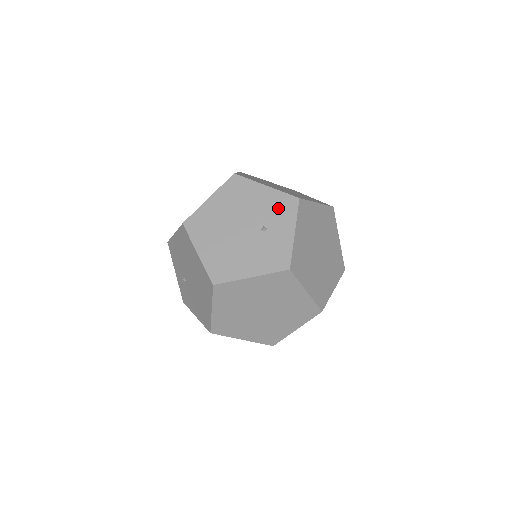
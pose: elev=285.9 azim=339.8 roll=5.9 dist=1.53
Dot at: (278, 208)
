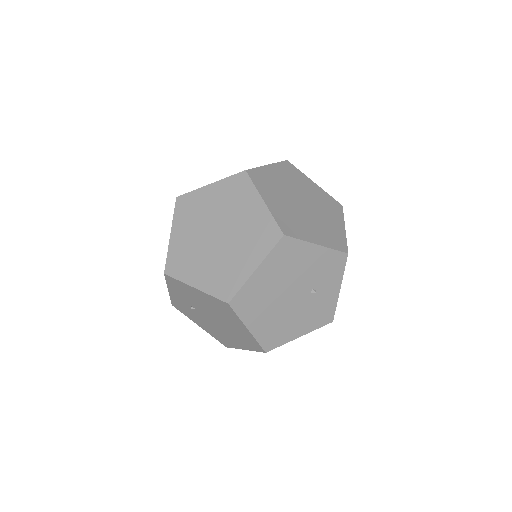
Dot at: (328, 268)
